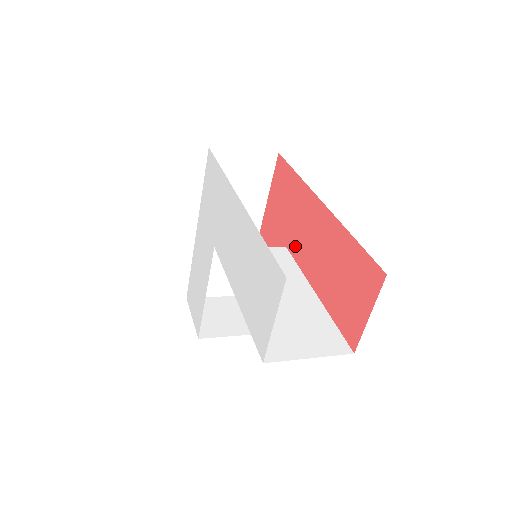
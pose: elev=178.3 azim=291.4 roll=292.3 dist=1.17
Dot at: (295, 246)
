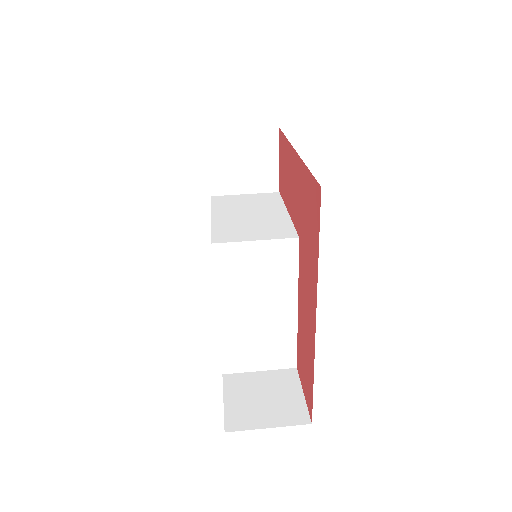
Dot at: (301, 262)
